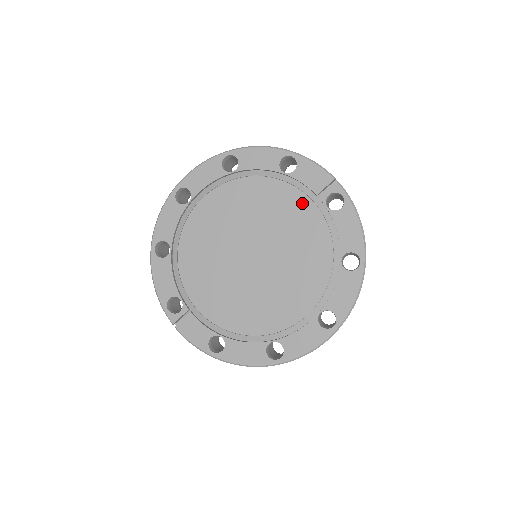
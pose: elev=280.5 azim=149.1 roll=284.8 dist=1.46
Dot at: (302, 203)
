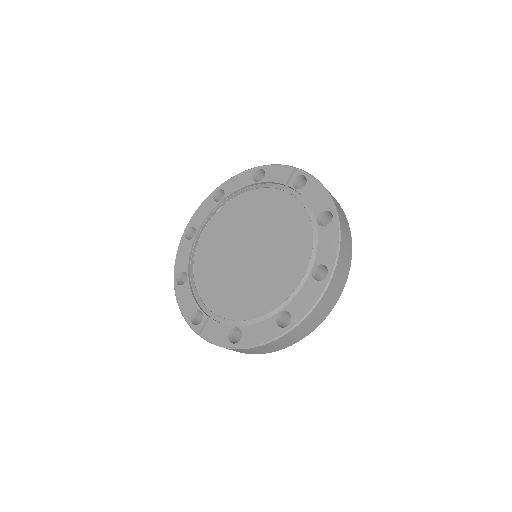
Dot at: (276, 196)
